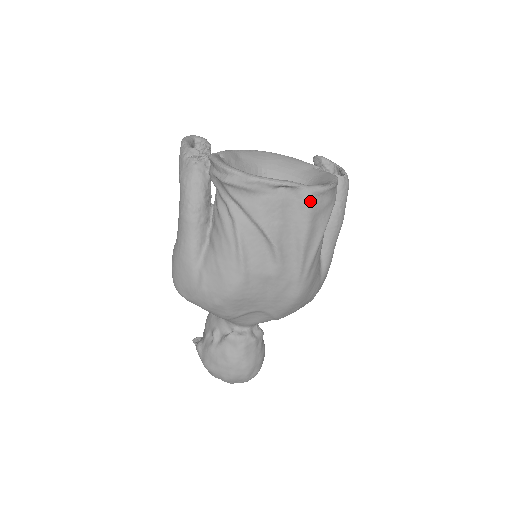
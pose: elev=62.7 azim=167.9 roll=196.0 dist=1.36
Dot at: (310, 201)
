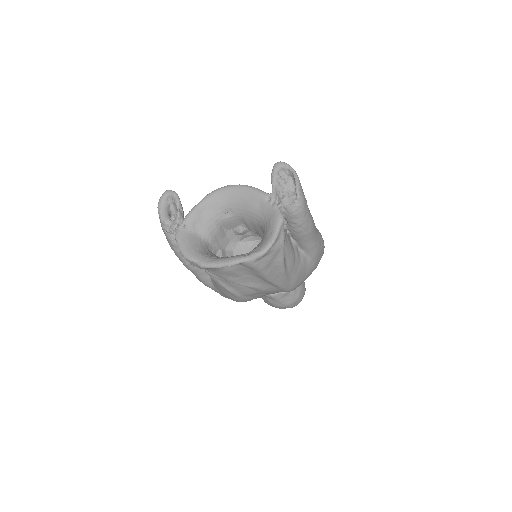
Dot at: (254, 266)
